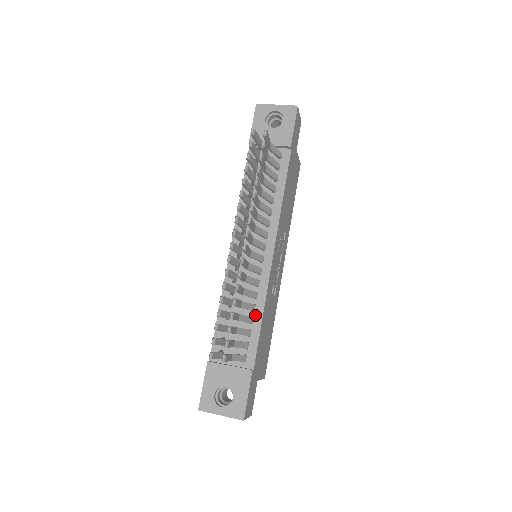
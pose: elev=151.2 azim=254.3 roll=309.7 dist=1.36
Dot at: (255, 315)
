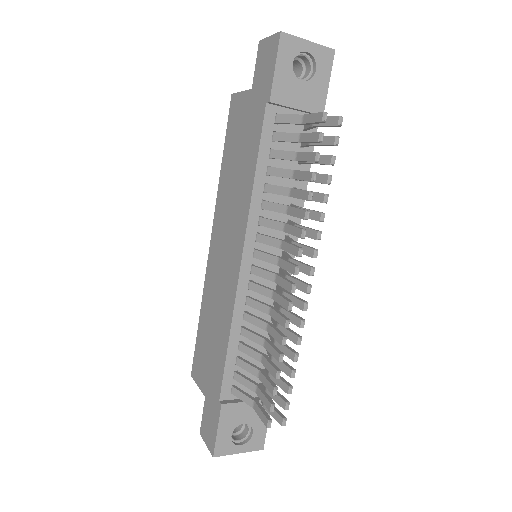
Dot at: occluded
